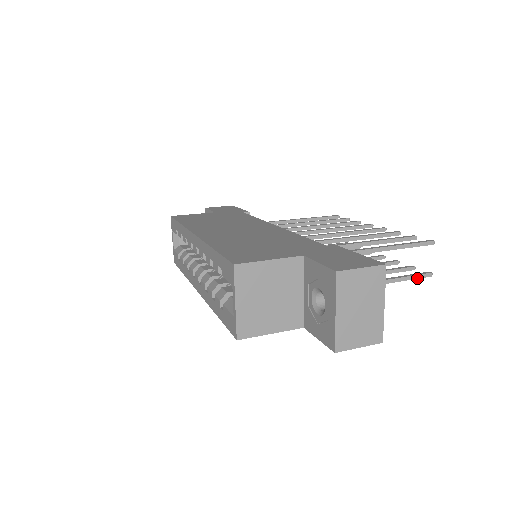
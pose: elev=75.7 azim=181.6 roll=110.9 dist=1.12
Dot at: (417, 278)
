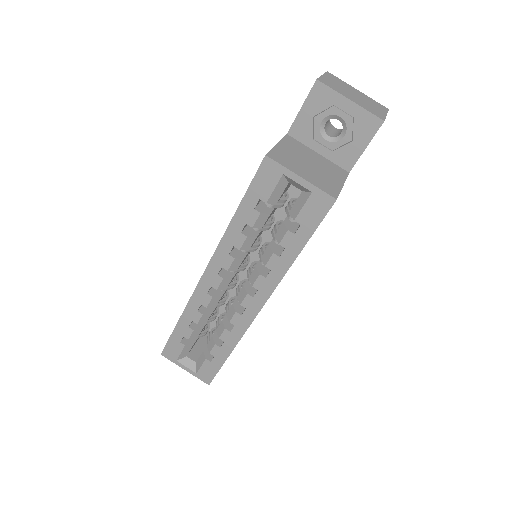
Dot at: occluded
